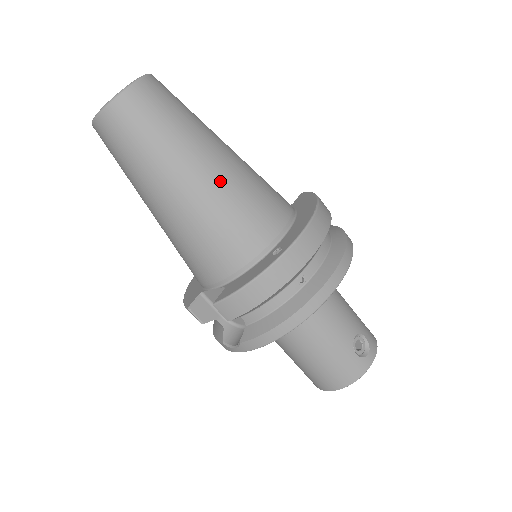
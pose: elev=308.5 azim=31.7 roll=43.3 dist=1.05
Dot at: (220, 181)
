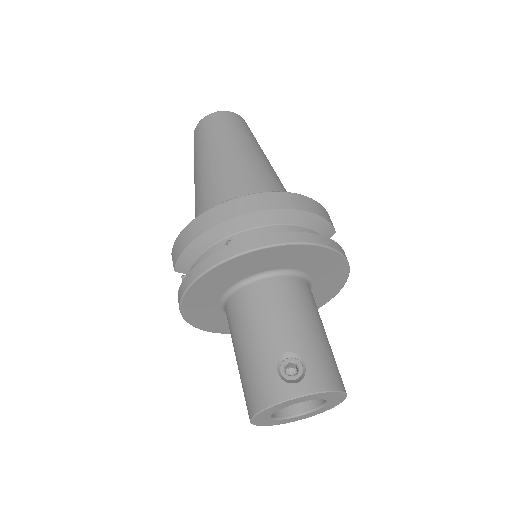
Dot at: (224, 167)
